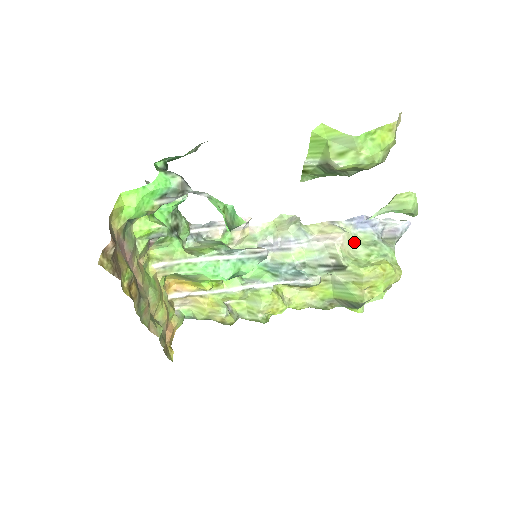
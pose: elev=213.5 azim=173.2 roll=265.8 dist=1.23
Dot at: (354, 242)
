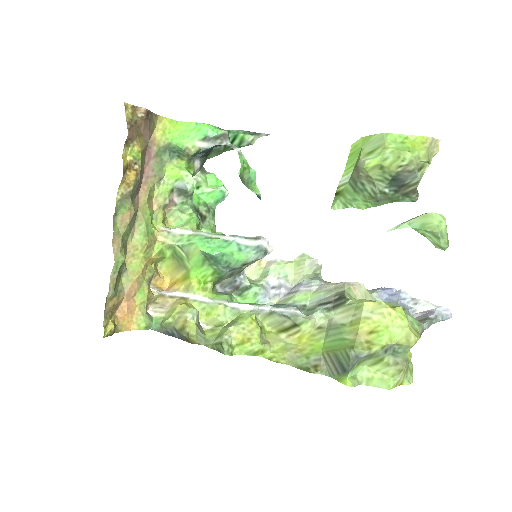
Dot at: occluded
